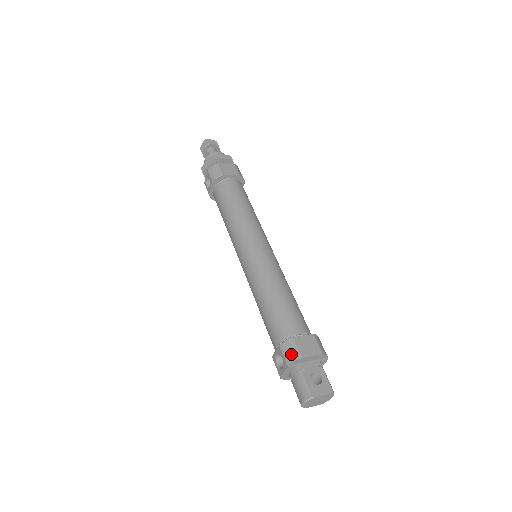
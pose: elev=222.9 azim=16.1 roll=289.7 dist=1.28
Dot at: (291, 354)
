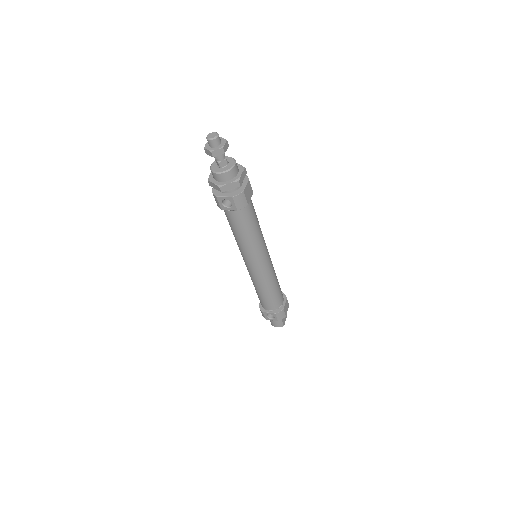
Dot at: (282, 317)
